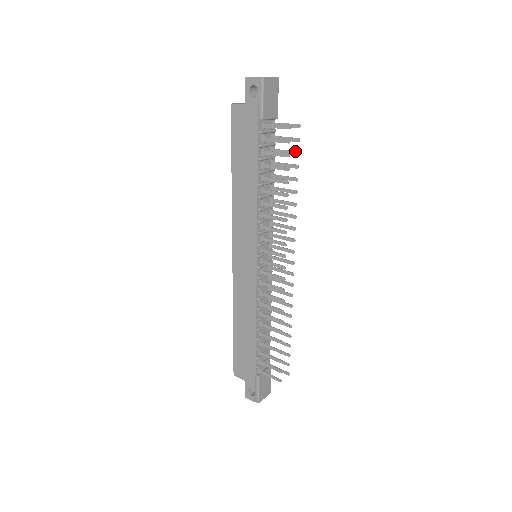
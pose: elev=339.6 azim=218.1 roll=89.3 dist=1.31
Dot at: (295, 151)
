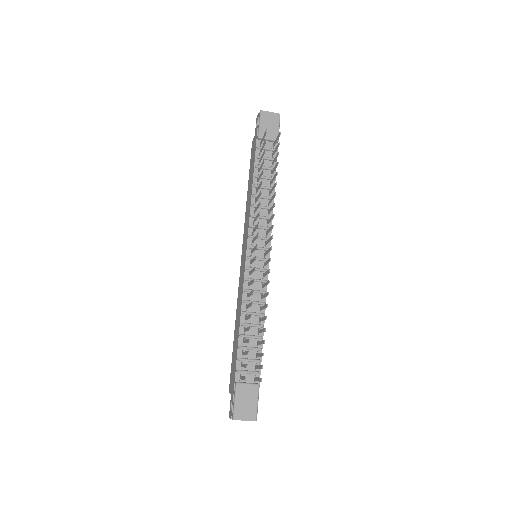
Dot at: (278, 152)
